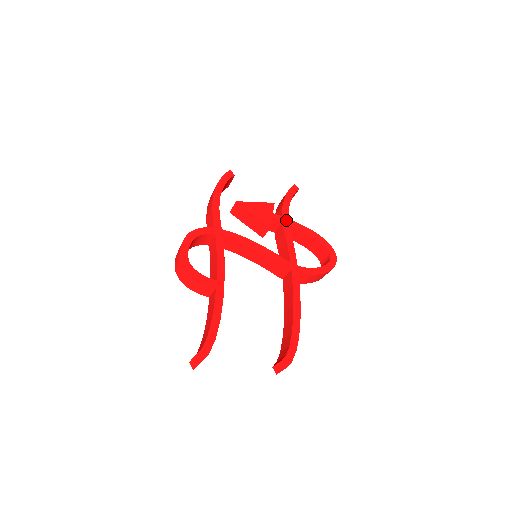
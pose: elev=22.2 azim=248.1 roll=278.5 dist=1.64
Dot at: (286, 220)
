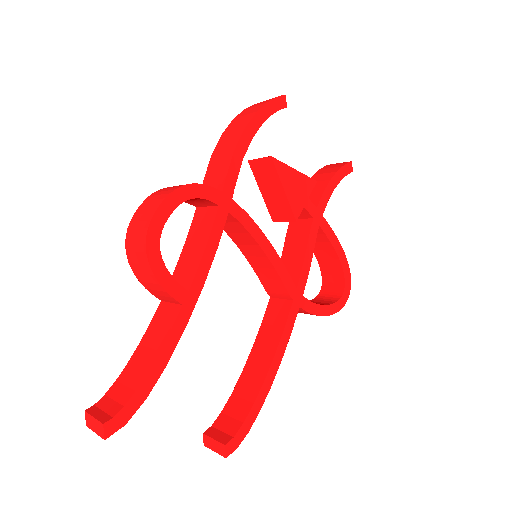
Dot at: (319, 216)
